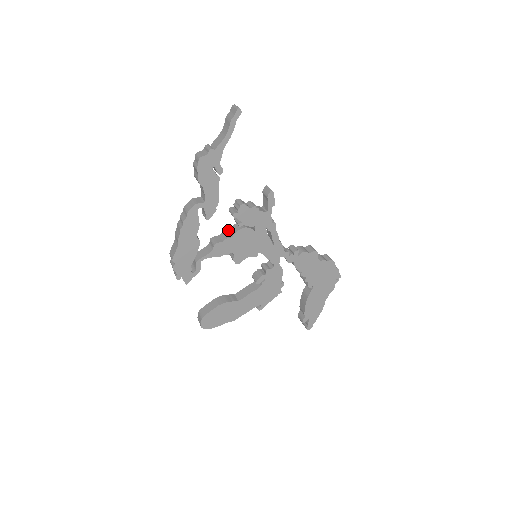
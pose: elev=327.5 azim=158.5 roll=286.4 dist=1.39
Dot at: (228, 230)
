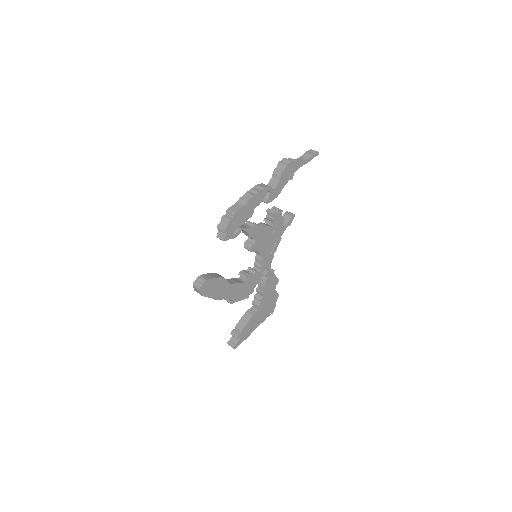
Dot at: occluded
